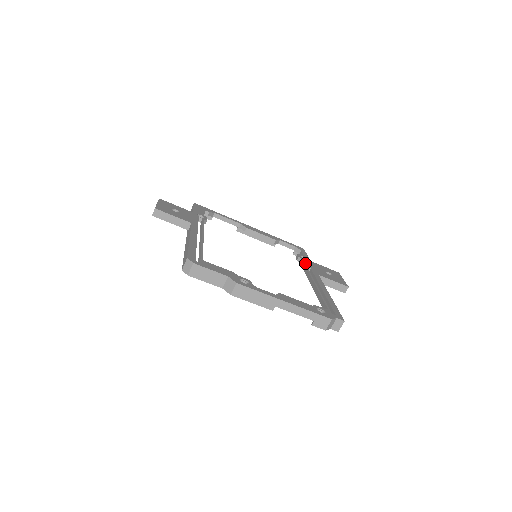
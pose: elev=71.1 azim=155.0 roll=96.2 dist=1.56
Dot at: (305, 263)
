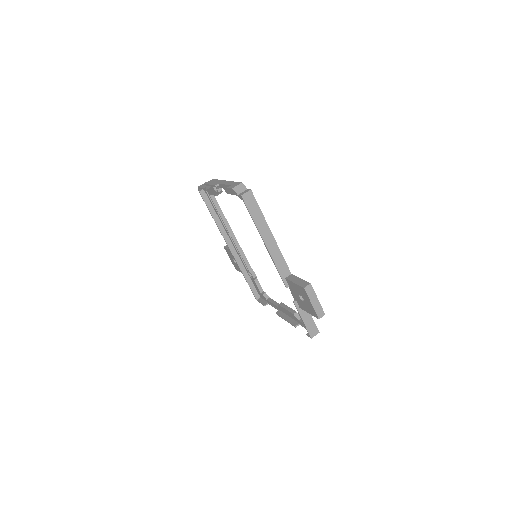
Dot at: occluded
